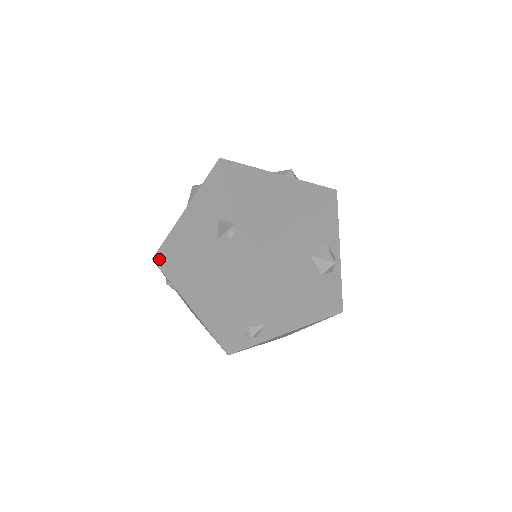
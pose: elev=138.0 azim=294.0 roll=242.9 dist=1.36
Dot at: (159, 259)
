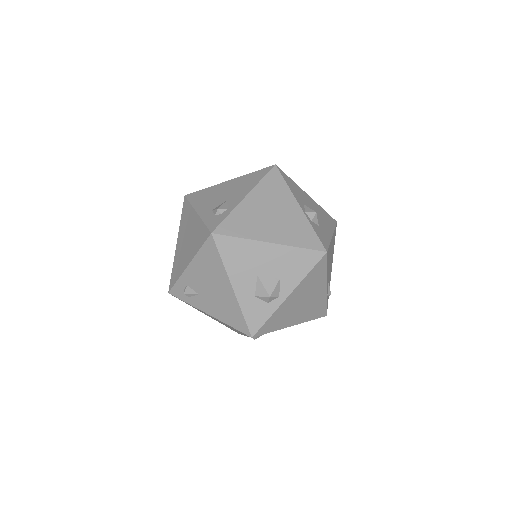
Dot at: (186, 198)
